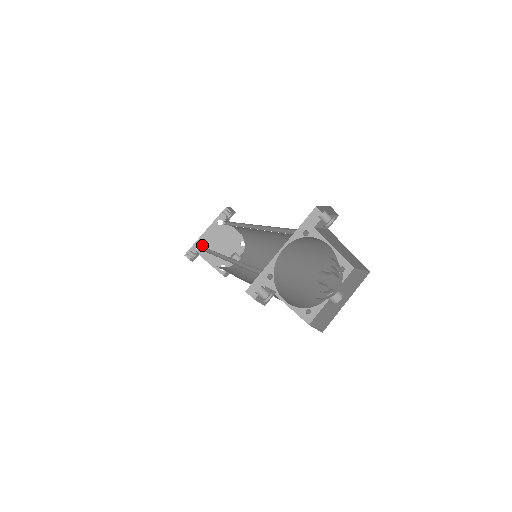
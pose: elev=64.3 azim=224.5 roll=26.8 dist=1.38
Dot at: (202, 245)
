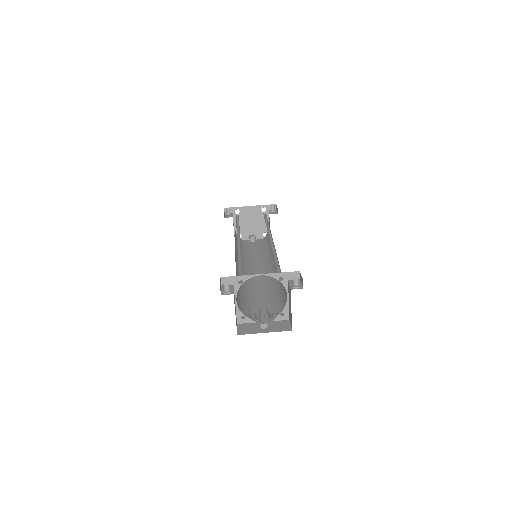
Dot at: (240, 212)
